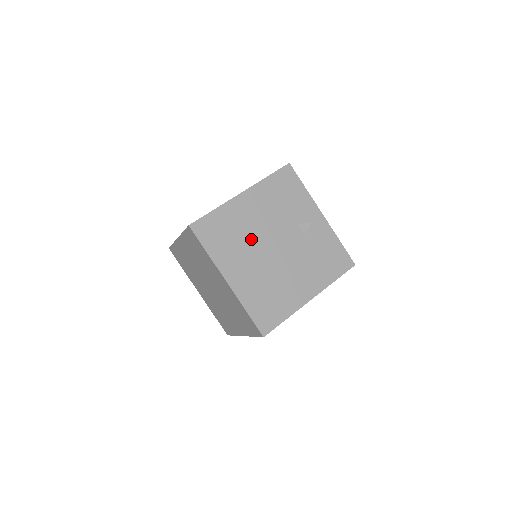
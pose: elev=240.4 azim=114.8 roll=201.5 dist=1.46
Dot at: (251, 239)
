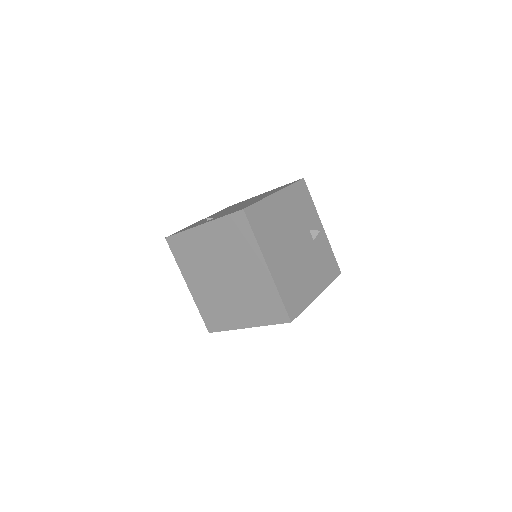
Dot at: (283, 234)
